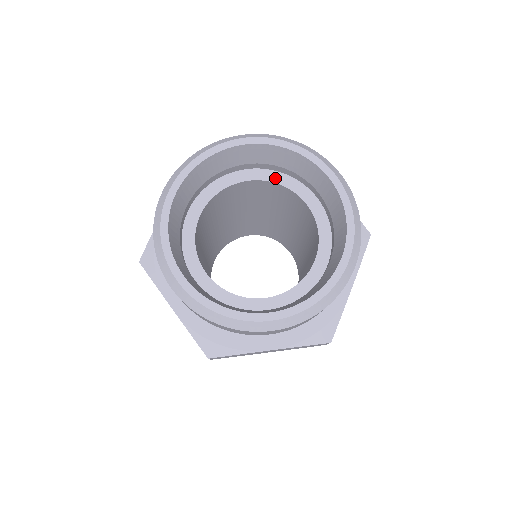
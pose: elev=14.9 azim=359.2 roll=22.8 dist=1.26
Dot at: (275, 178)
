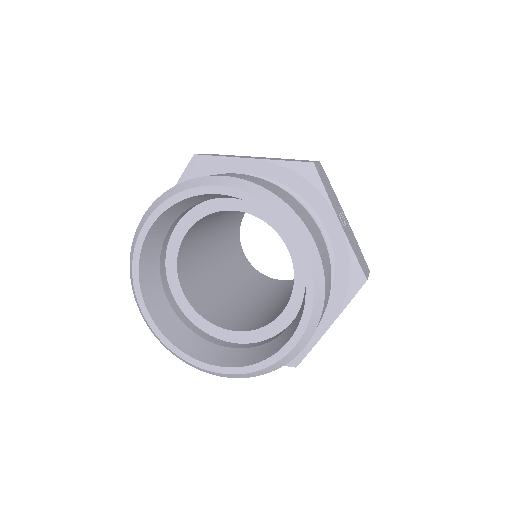
Dot at: (197, 215)
